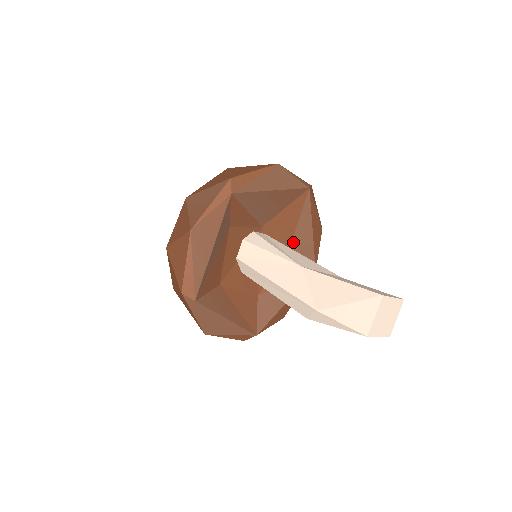
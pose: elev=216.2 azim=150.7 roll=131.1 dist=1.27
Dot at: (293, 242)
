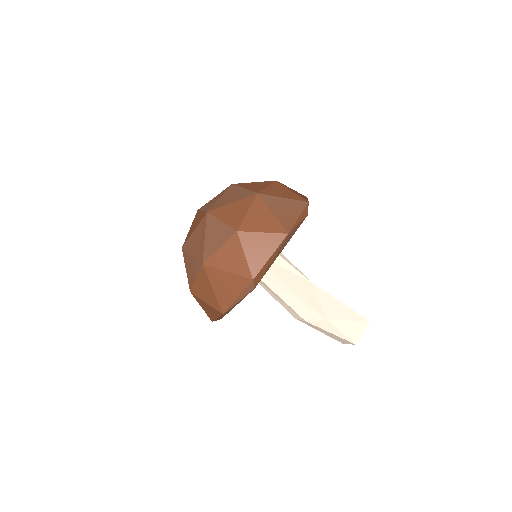
Dot at: occluded
